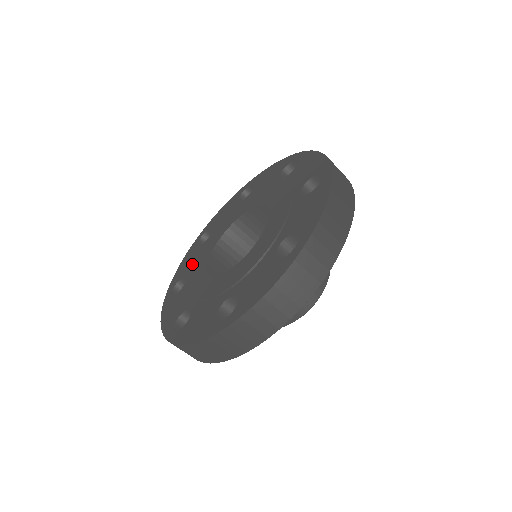
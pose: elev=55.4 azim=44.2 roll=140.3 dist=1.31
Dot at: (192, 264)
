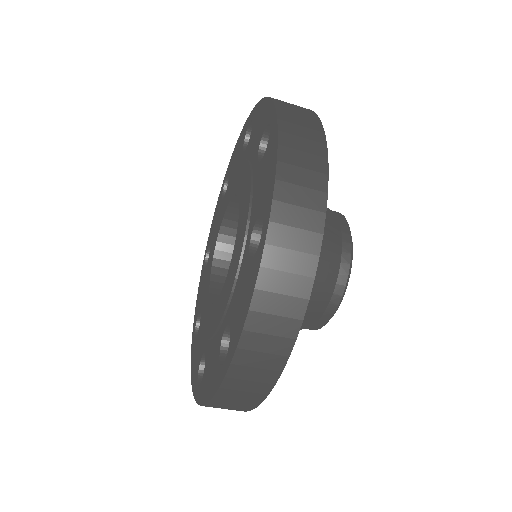
Dot at: (200, 343)
